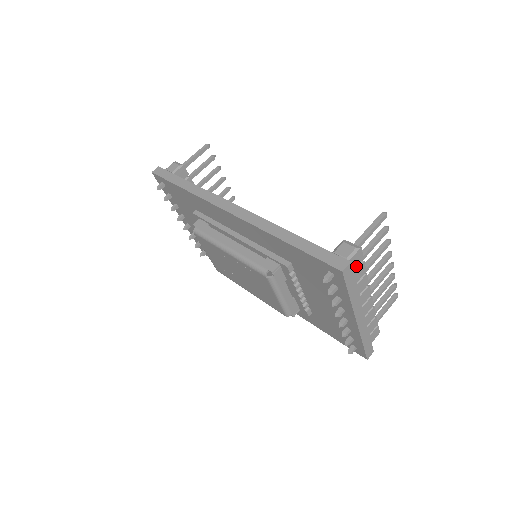
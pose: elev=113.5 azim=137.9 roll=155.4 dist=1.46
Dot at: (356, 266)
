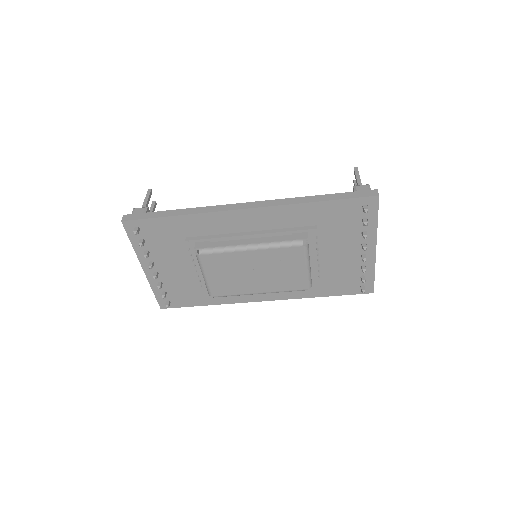
Dot at: occluded
